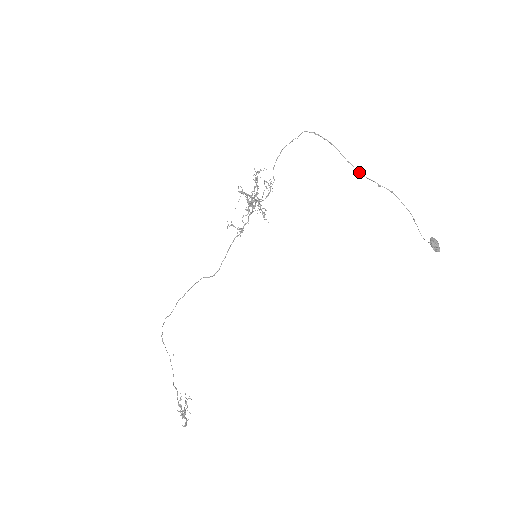
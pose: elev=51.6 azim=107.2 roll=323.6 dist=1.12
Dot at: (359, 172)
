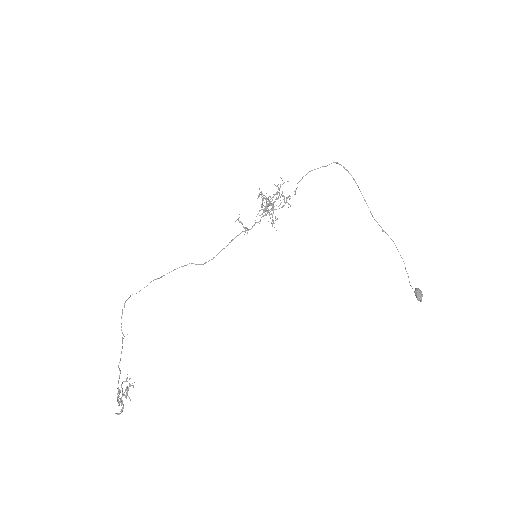
Dot at: occluded
